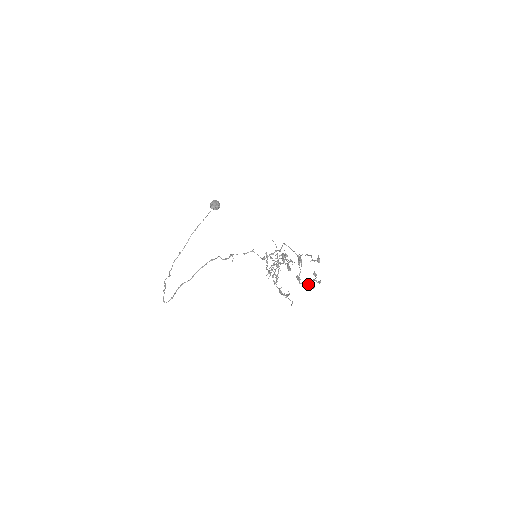
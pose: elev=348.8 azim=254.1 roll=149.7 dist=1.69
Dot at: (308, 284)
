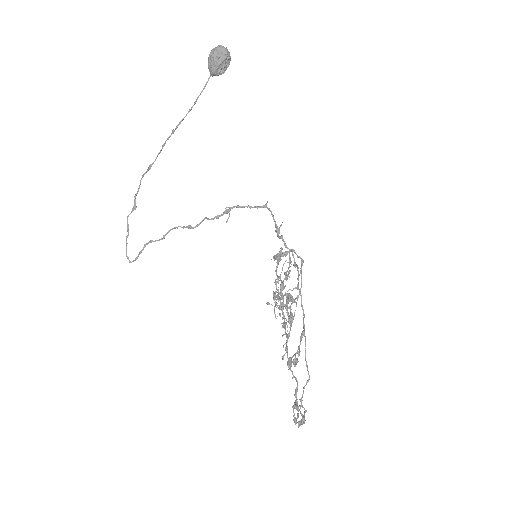
Dot at: occluded
